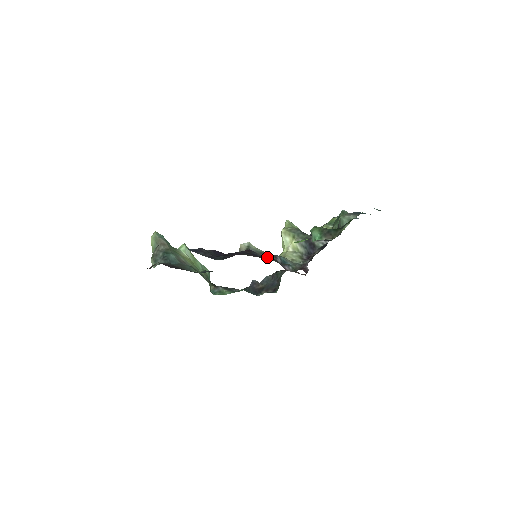
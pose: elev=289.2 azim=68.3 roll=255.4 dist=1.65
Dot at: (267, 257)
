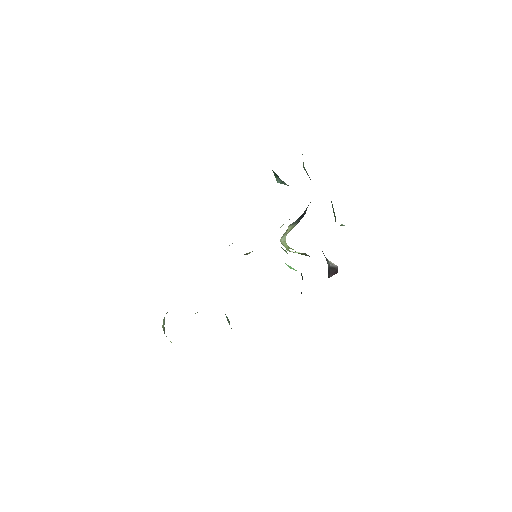
Dot at: occluded
